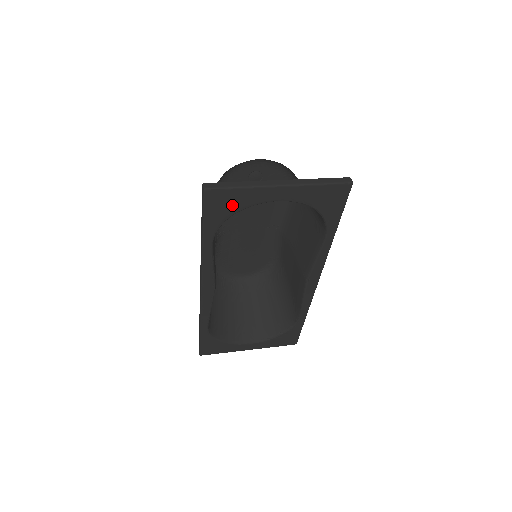
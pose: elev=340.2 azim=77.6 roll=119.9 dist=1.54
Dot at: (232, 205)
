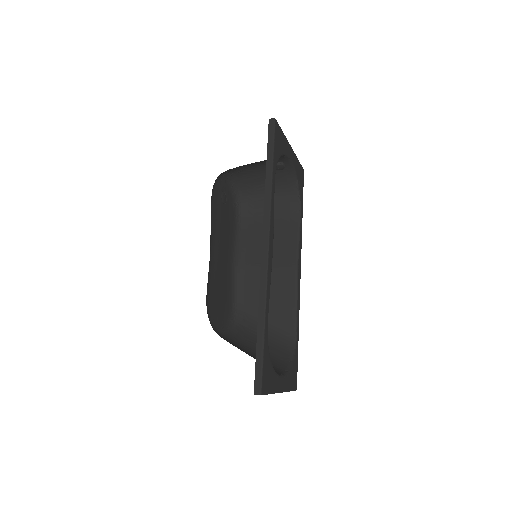
Dot at: (281, 145)
